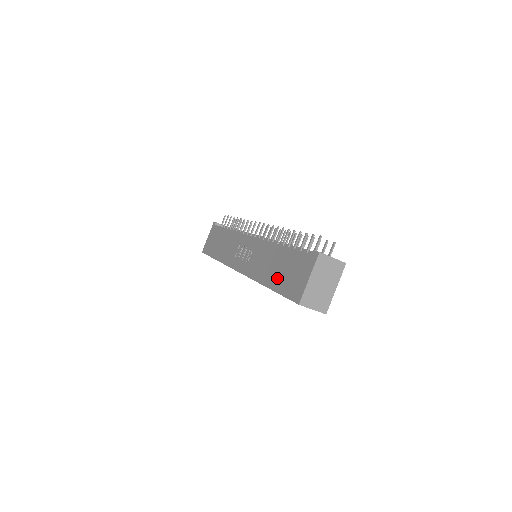
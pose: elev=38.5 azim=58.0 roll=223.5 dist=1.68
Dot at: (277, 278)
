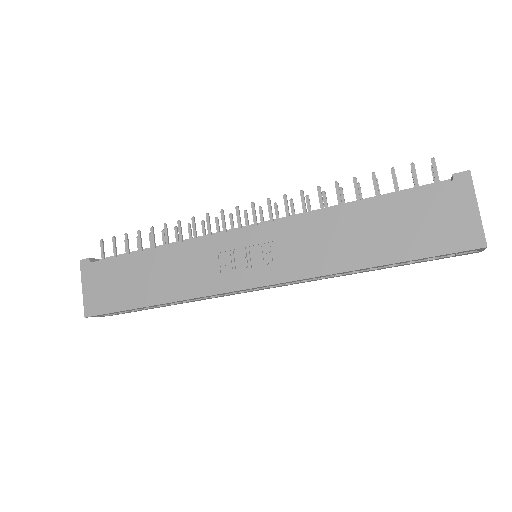
Dot at: (392, 244)
